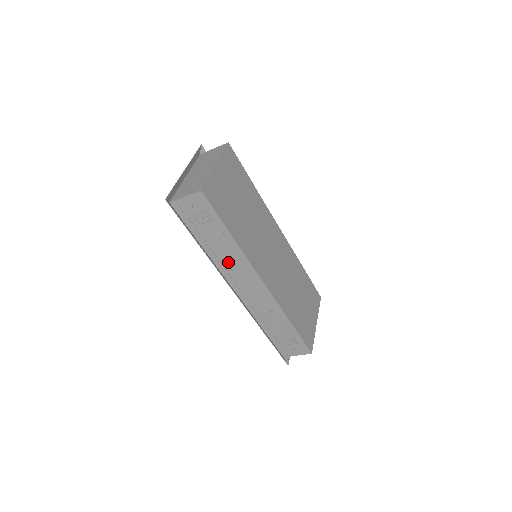
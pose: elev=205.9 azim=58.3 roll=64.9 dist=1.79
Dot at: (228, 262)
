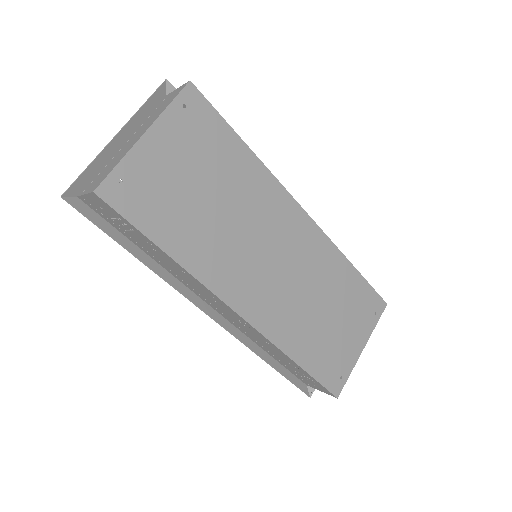
Dot at: (185, 279)
